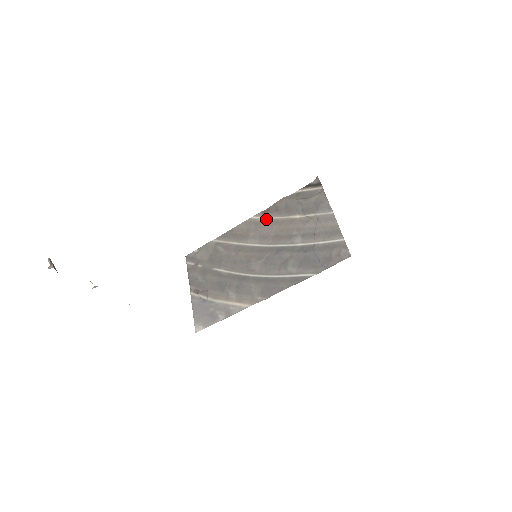
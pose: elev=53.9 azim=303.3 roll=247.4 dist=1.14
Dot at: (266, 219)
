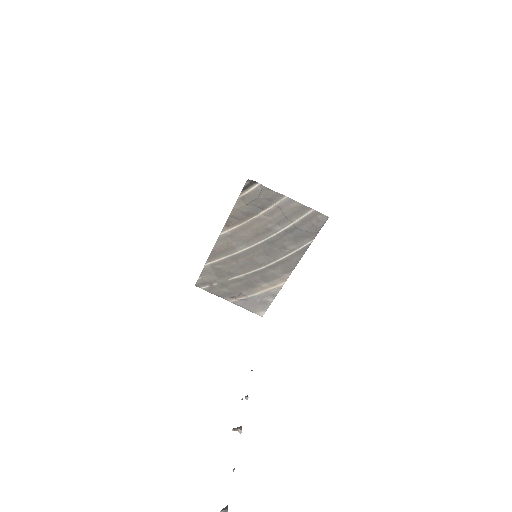
Dot at: (235, 229)
